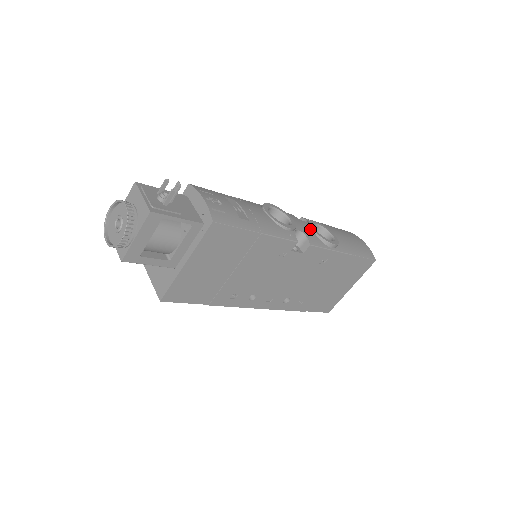
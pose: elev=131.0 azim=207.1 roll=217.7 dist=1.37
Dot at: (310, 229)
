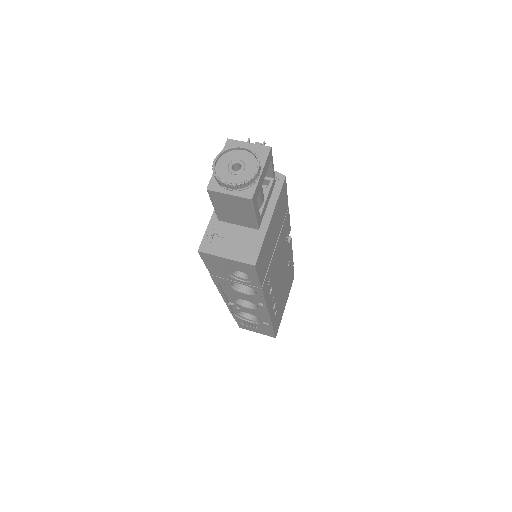
Dot at: occluded
